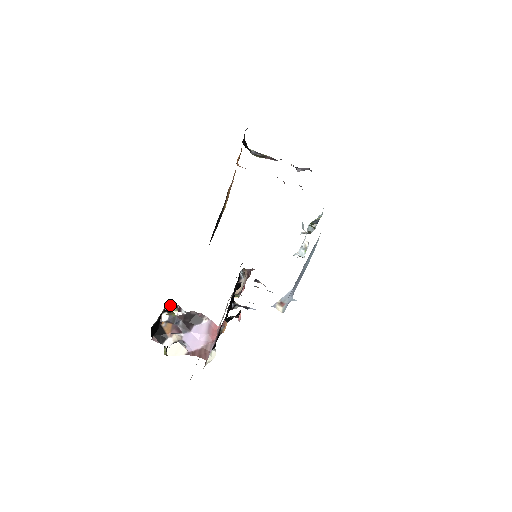
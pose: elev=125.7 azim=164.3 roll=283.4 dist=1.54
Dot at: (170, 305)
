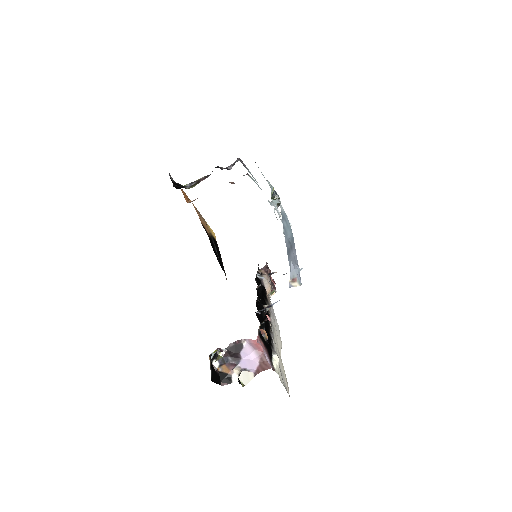
Dot at: (212, 353)
